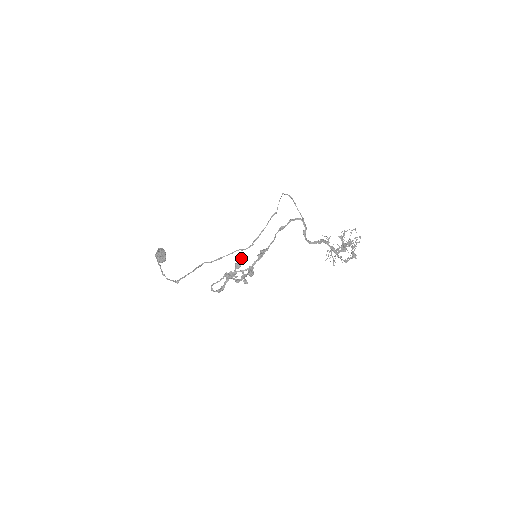
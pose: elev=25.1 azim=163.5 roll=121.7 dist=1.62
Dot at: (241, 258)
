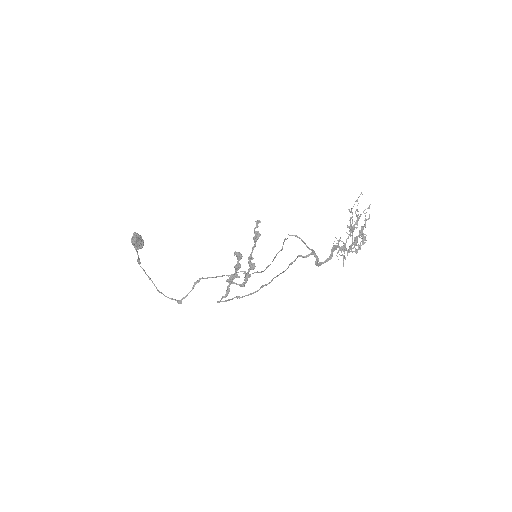
Dot at: (238, 256)
